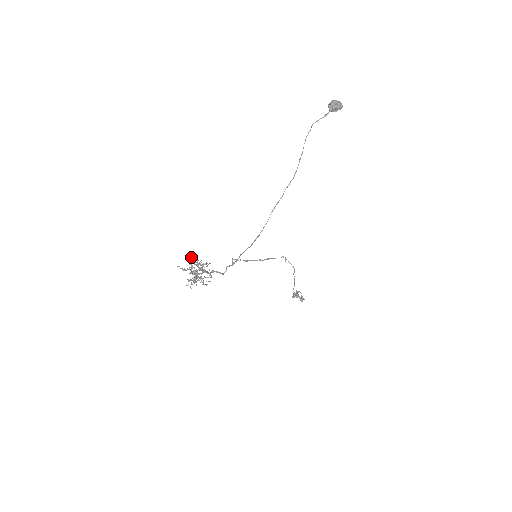
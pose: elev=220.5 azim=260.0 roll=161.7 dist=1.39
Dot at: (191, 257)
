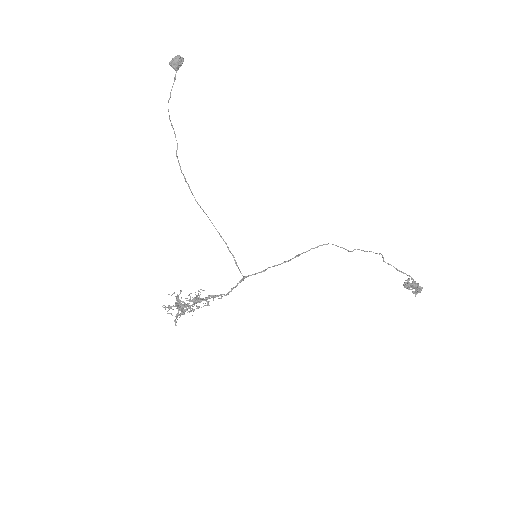
Dot at: (179, 294)
